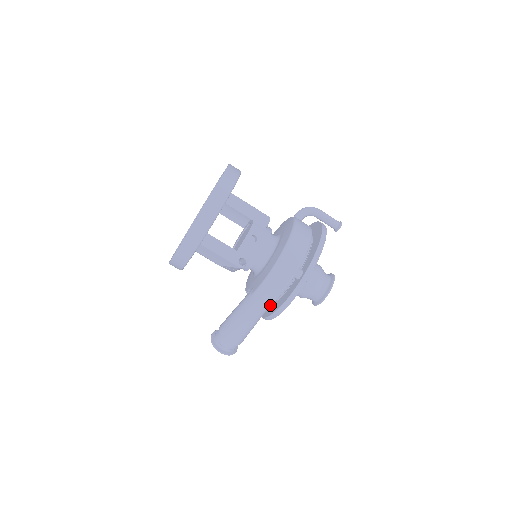
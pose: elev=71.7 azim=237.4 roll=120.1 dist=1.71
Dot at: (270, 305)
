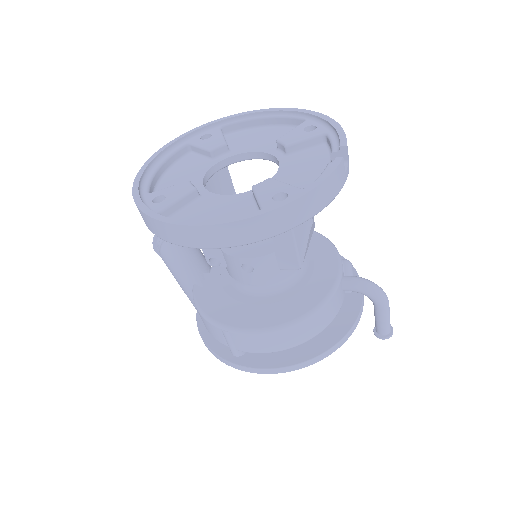
Dot at: occluded
